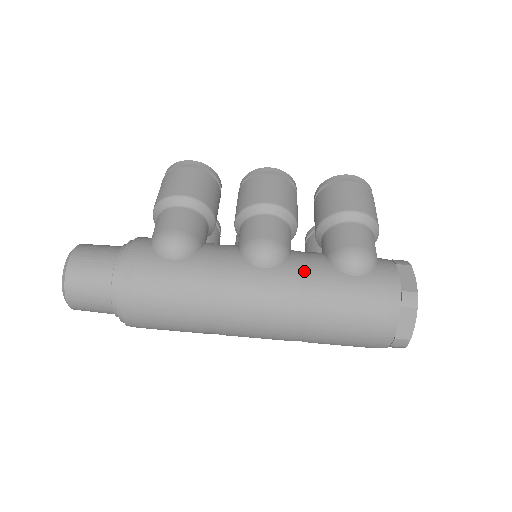
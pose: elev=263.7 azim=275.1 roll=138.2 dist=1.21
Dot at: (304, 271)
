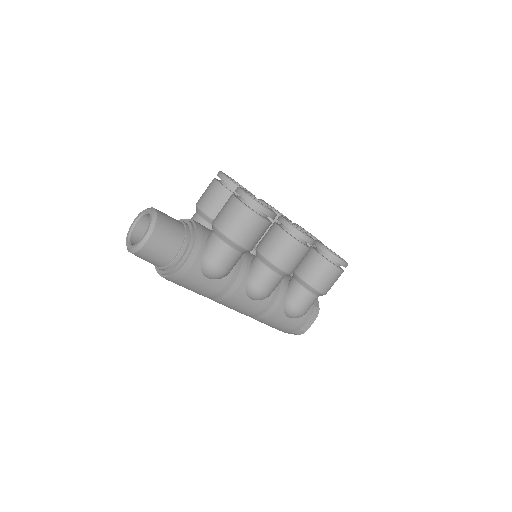
Dot at: (268, 307)
